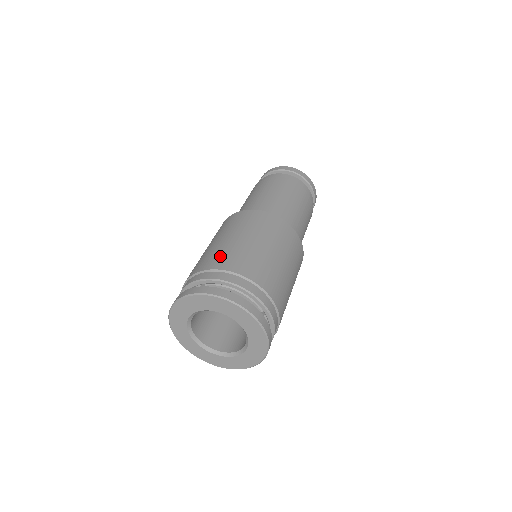
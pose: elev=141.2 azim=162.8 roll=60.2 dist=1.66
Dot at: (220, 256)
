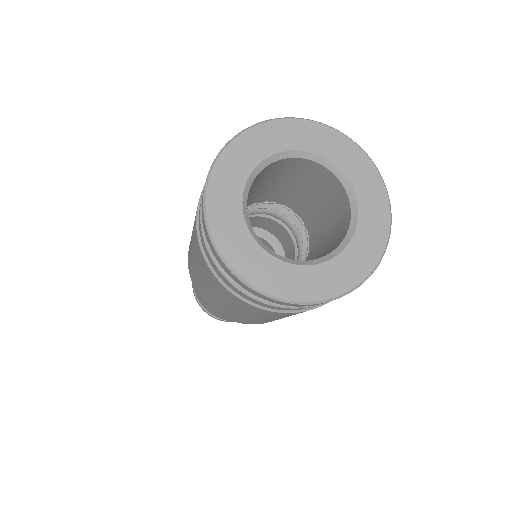
Dot at: occluded
